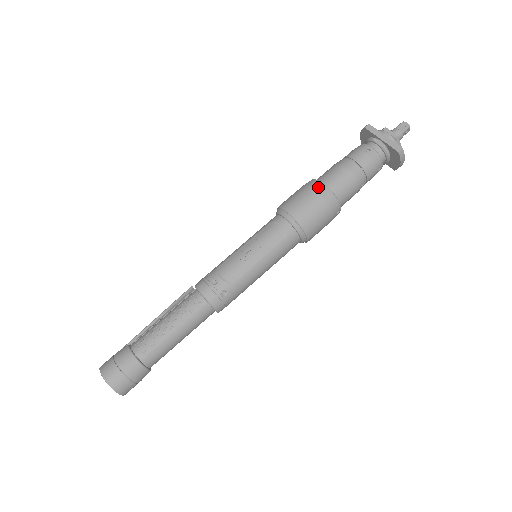
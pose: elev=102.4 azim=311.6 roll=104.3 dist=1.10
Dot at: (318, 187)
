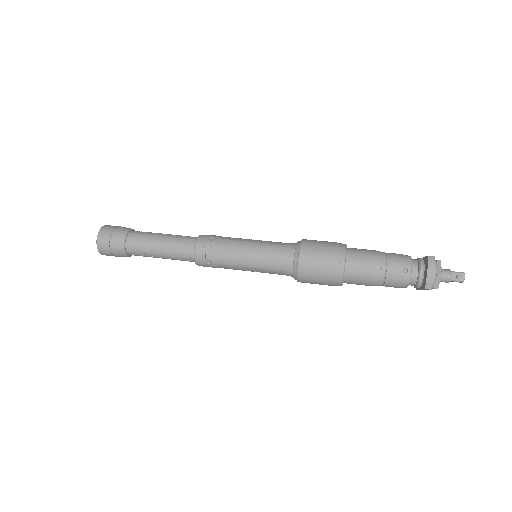
Dot at: occluded
